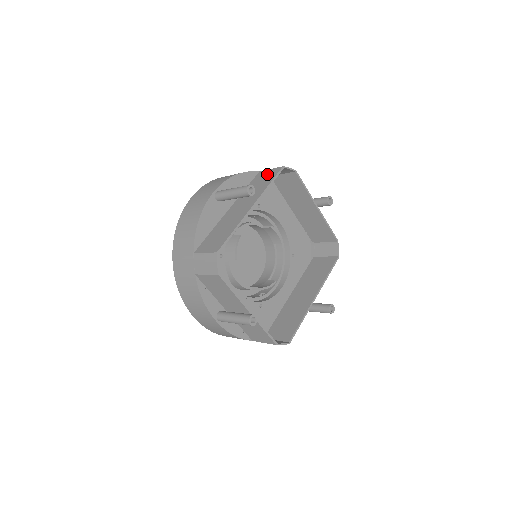
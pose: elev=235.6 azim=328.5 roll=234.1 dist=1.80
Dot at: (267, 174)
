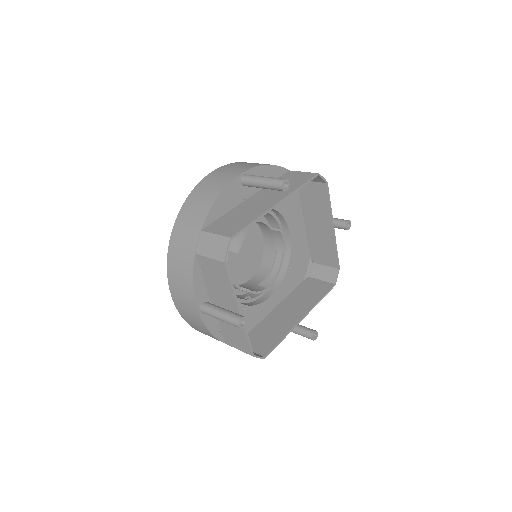
Dot at: (299, 175)
